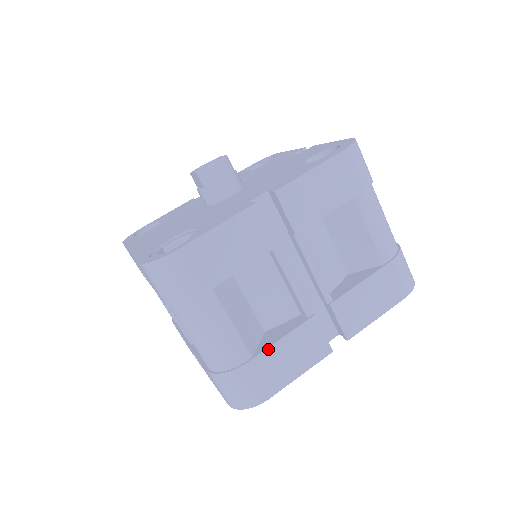
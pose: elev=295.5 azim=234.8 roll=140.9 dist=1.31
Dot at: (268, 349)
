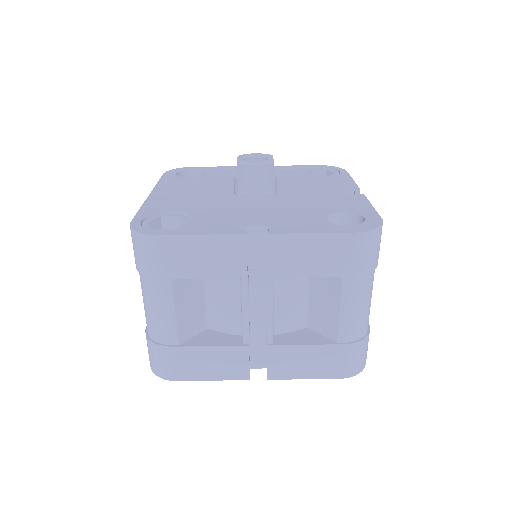
Dot at: (194, 347)
